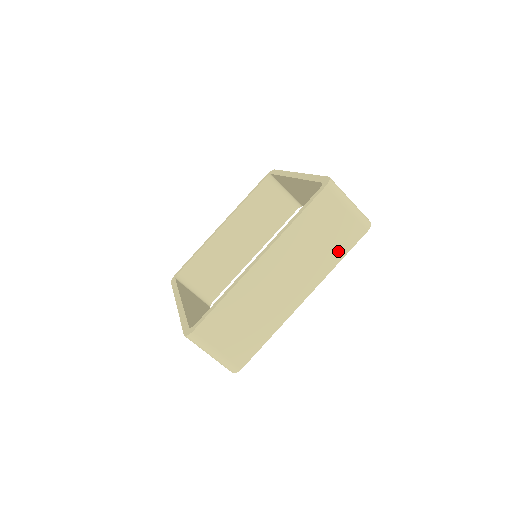
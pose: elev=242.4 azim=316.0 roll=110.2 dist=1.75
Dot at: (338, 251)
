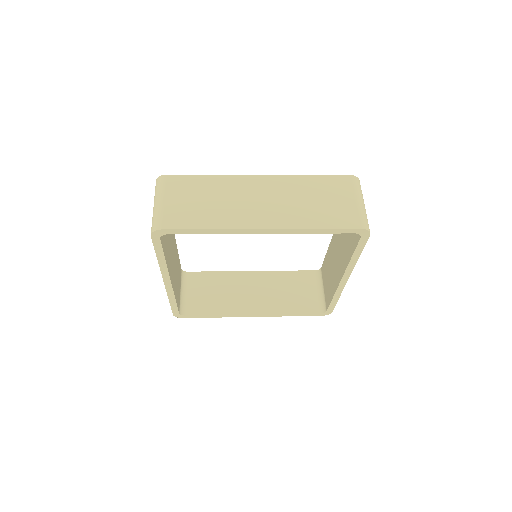
Dot at: (324, 221)
